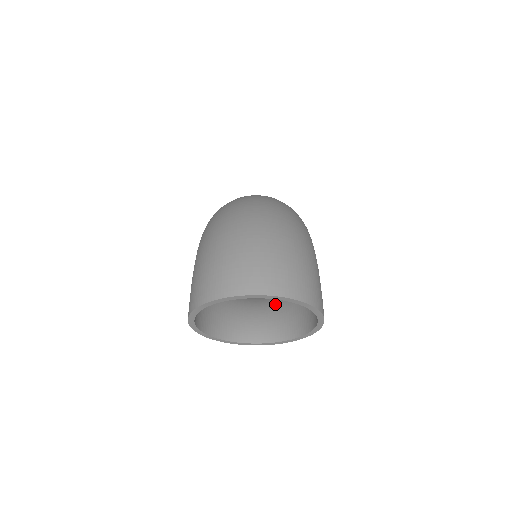
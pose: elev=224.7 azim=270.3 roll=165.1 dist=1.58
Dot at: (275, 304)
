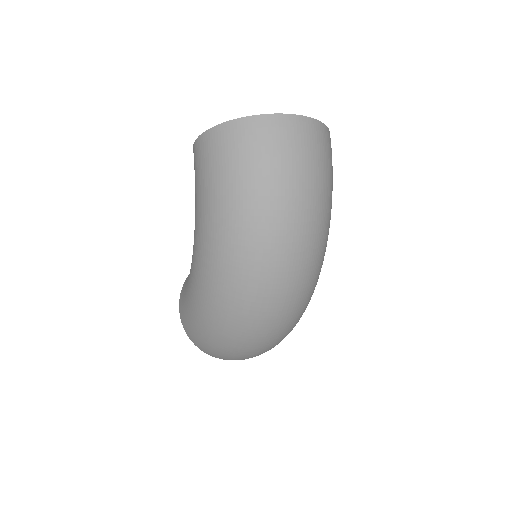
Dot at: occluded
